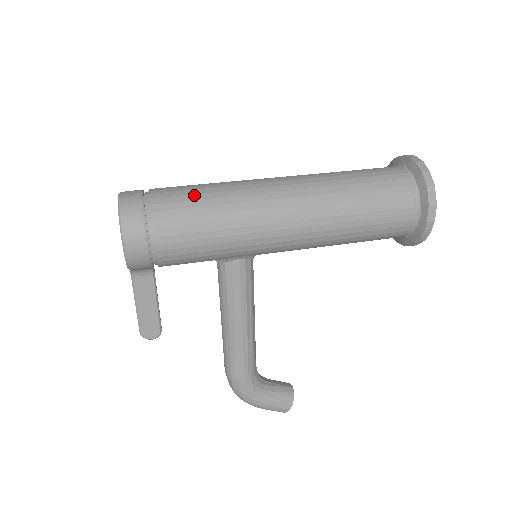
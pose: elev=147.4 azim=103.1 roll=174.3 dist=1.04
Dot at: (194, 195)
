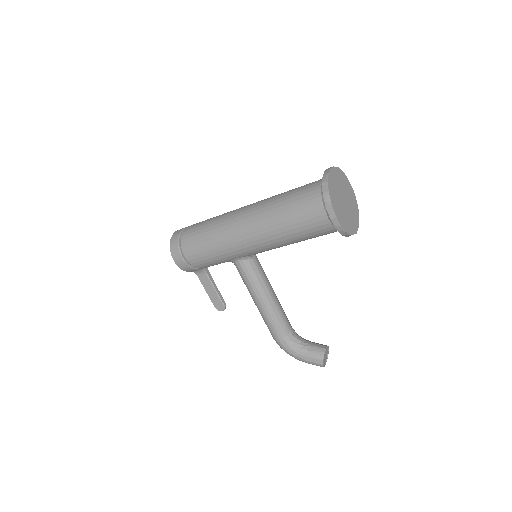
Dot at: (201, 227)
